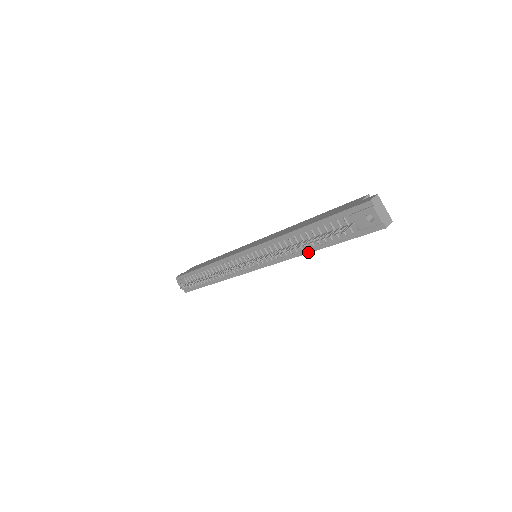
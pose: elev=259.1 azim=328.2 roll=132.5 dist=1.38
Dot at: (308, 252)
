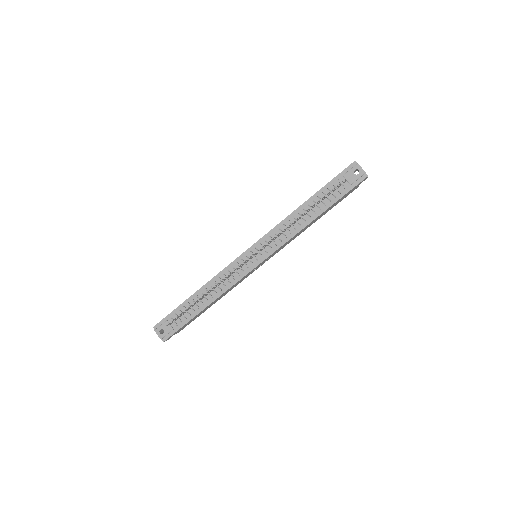
Dot at: (310, 222)
